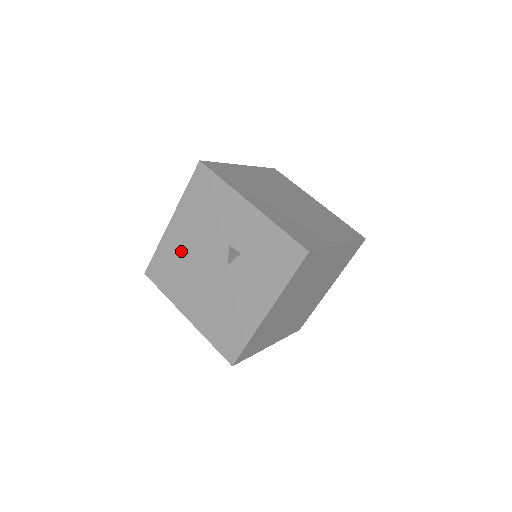
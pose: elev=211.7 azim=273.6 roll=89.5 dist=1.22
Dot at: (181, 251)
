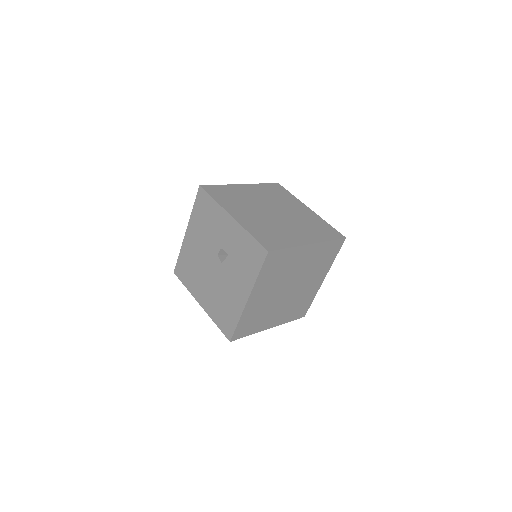
Dot at: (194, 254)
